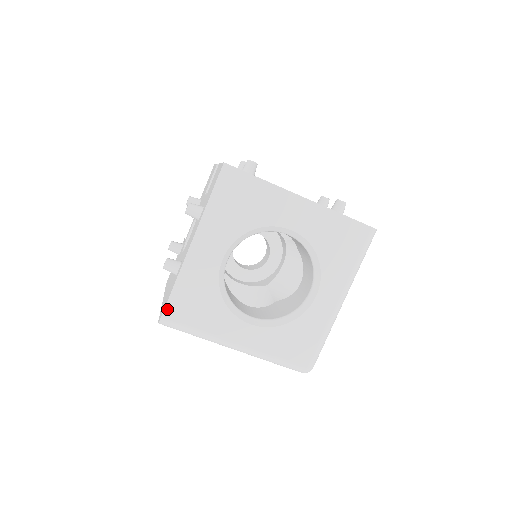
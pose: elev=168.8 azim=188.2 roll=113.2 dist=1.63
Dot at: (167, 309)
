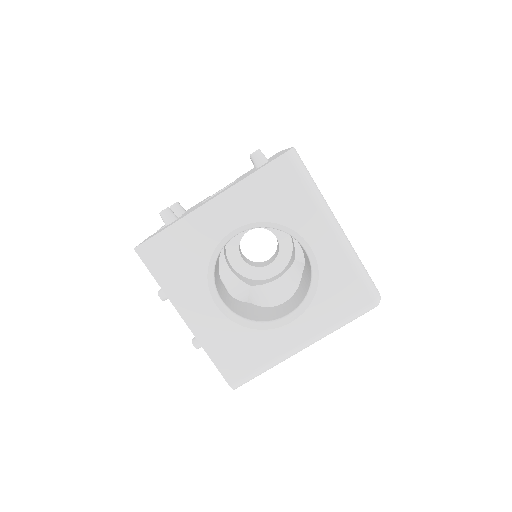
Dot at: (226, 377)
